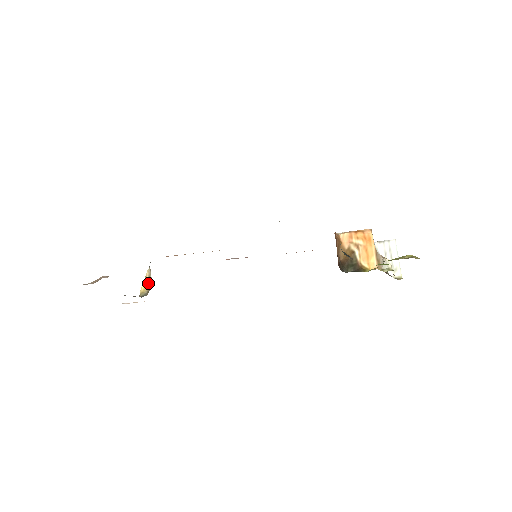
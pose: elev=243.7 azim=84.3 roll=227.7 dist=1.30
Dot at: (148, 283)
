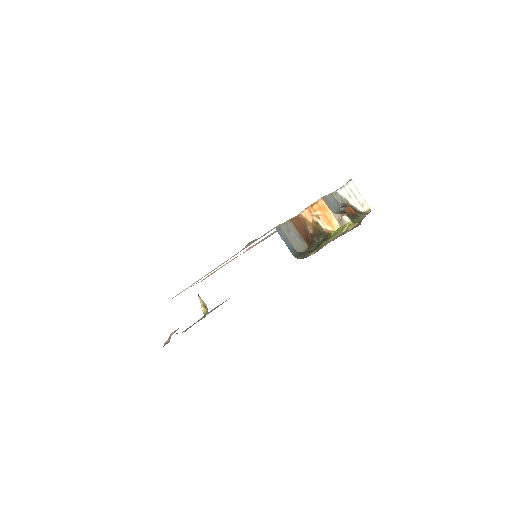
Dot at: (204, 305)
